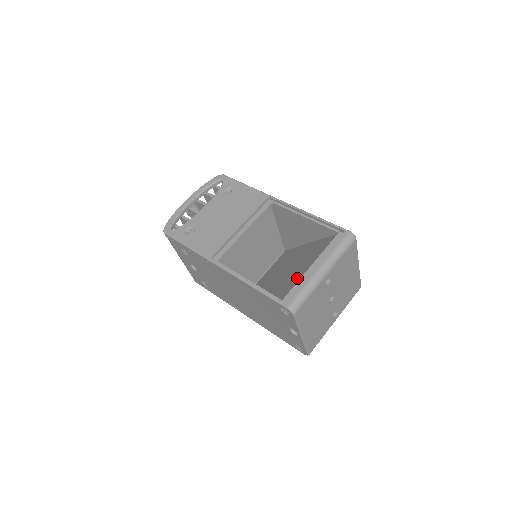
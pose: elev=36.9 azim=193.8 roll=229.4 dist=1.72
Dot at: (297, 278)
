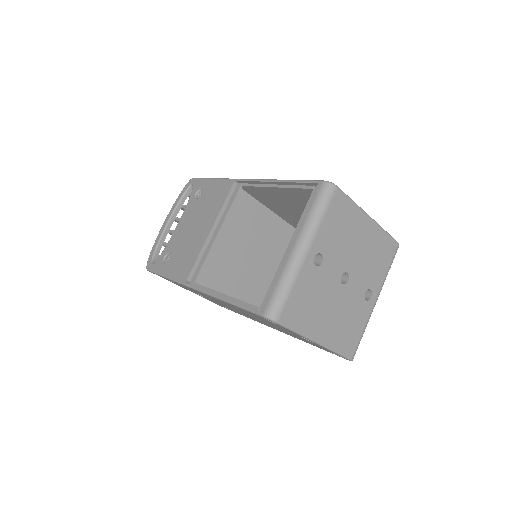
Dot at: occluded
